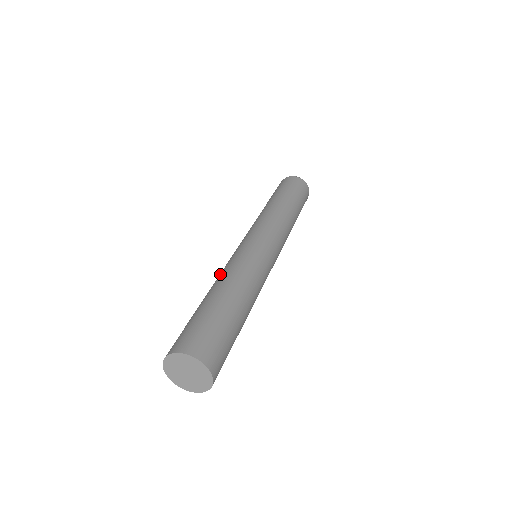
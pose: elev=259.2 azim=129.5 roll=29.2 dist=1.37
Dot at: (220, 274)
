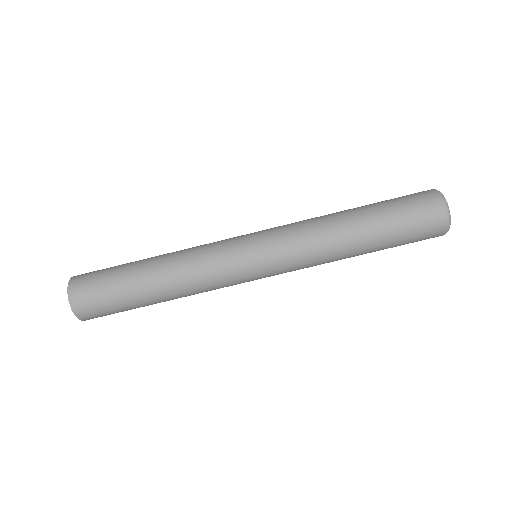
Dot at: (186, 250)
